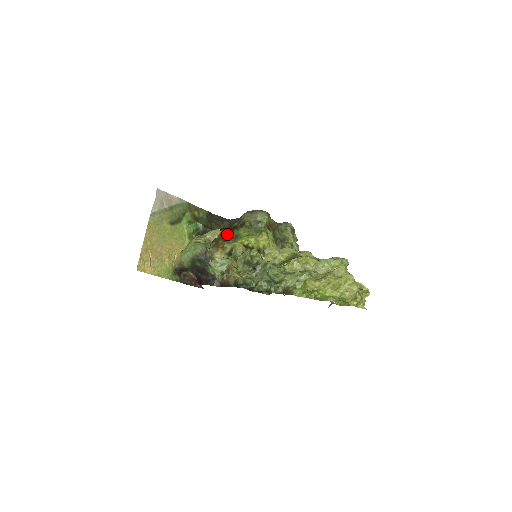
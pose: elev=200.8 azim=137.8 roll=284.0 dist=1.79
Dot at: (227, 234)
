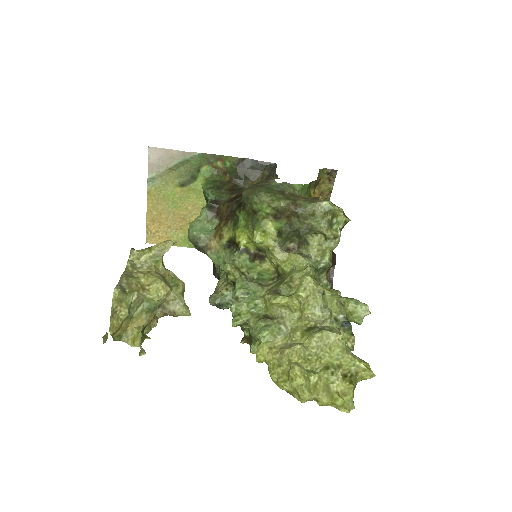
Dot at: (231, 213)
